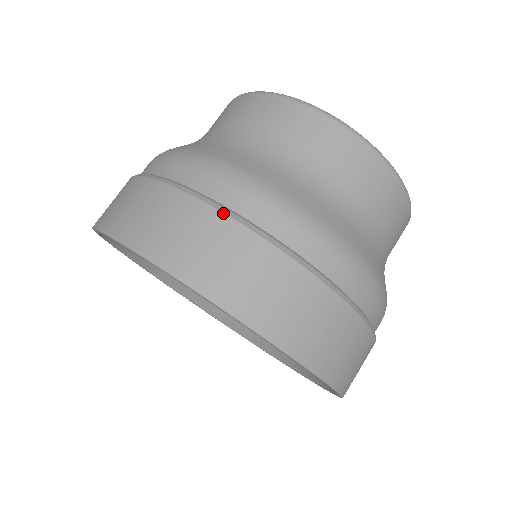
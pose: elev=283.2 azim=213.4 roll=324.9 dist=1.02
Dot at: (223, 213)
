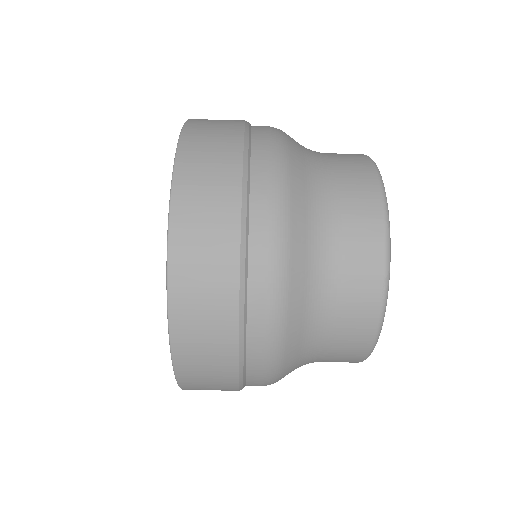
Dot at: (238, 378)
